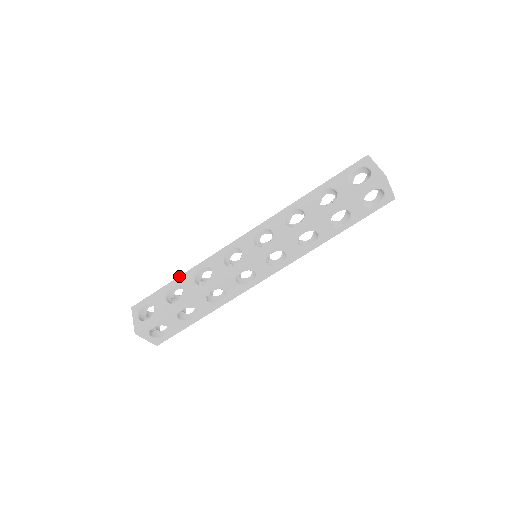
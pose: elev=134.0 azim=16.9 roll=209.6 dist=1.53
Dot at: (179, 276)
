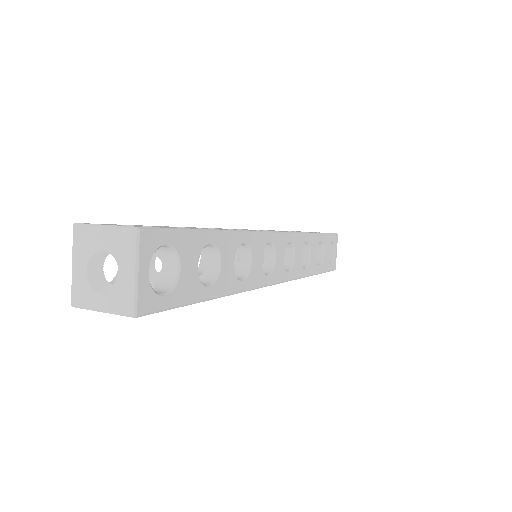
Dot at: (167, 226)
